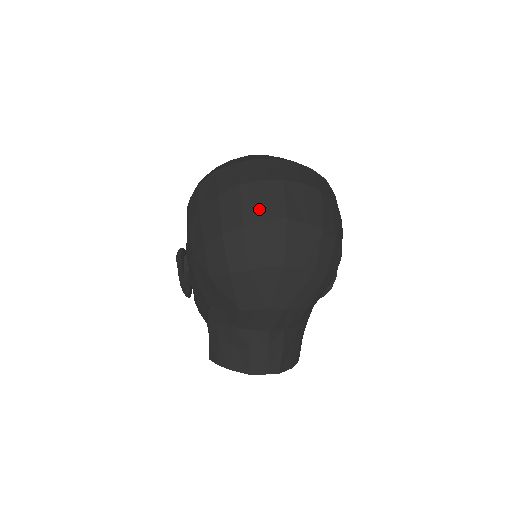
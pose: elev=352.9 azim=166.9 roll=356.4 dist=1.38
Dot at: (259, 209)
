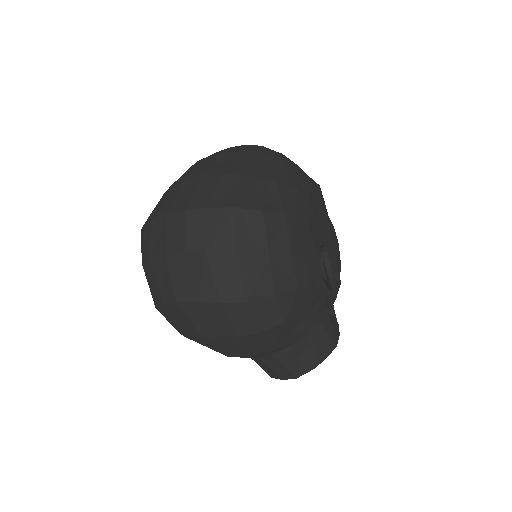
Dot at: (159, 292)
